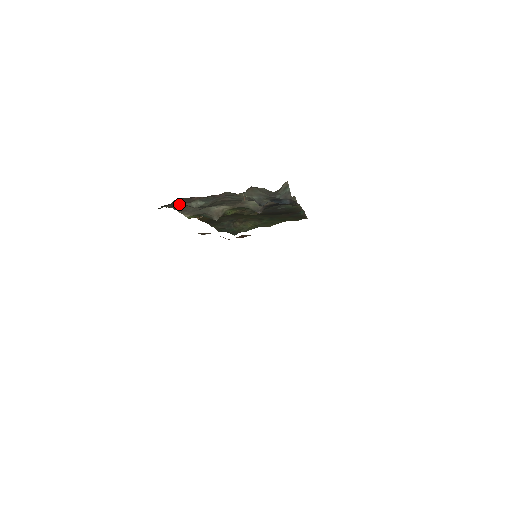
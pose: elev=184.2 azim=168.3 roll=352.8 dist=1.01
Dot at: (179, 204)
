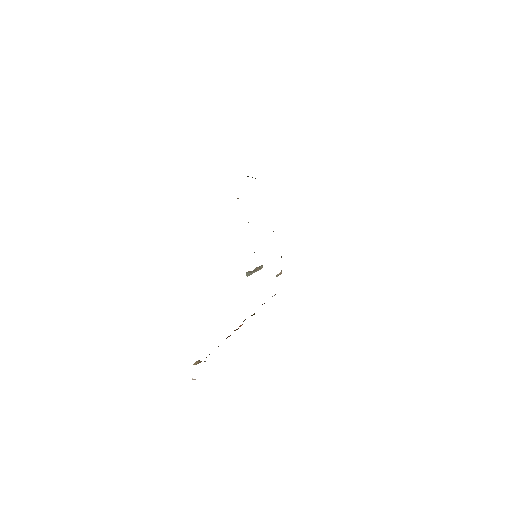
Dot at: occluded
